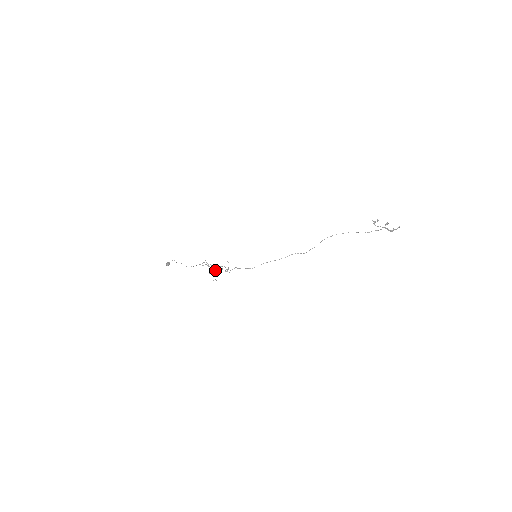
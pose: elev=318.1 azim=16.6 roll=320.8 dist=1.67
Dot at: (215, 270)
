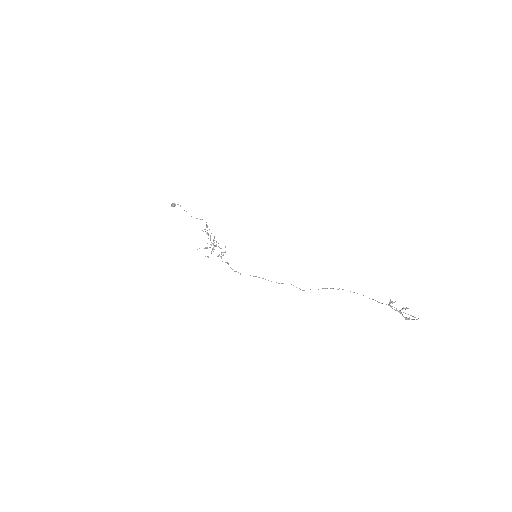
Dot at: occluded
